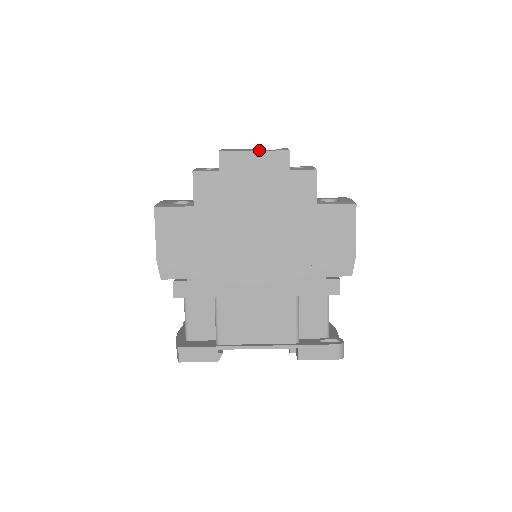
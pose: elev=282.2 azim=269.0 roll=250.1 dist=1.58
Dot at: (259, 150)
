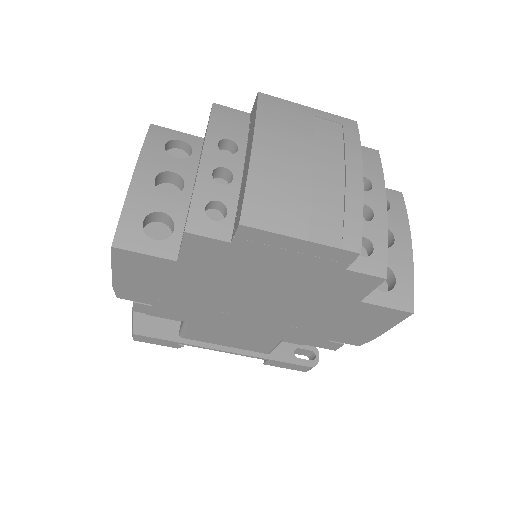
Dot at: (310, 235)
